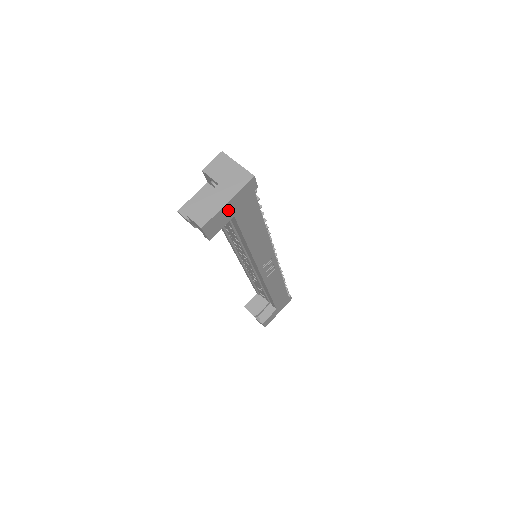
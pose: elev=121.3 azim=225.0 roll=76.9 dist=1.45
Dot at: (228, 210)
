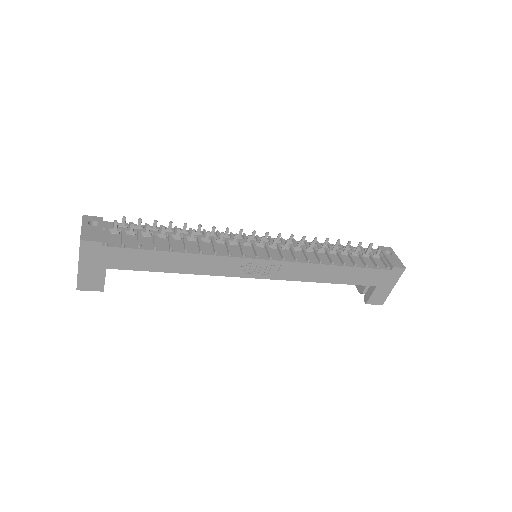
Dot at: (90, 269)
